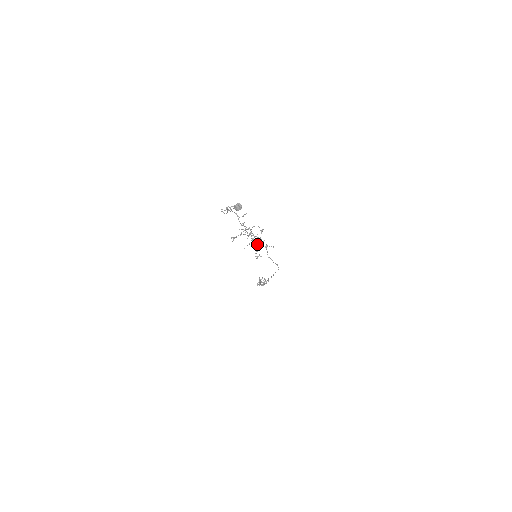
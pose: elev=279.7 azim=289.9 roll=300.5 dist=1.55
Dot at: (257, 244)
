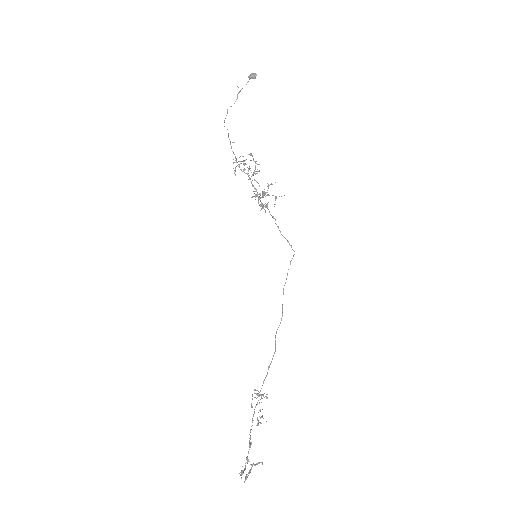
Dot at: (262, 195)
